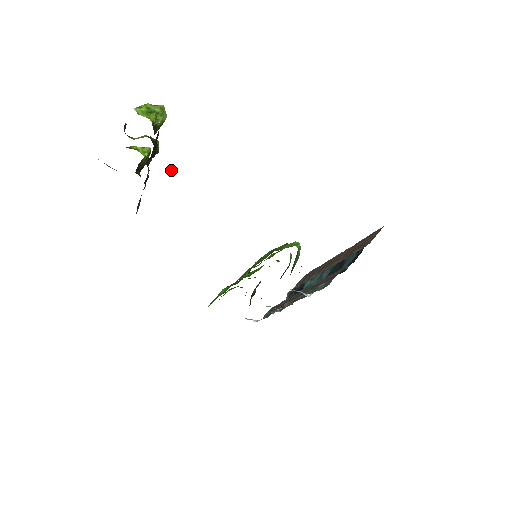
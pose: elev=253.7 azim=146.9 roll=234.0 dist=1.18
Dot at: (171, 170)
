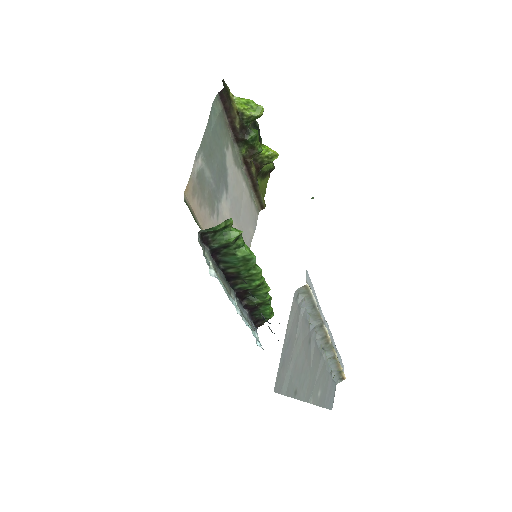
Dot at: (313, 197)
